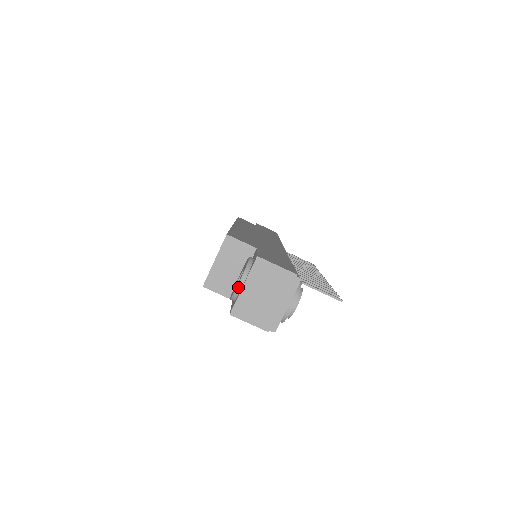
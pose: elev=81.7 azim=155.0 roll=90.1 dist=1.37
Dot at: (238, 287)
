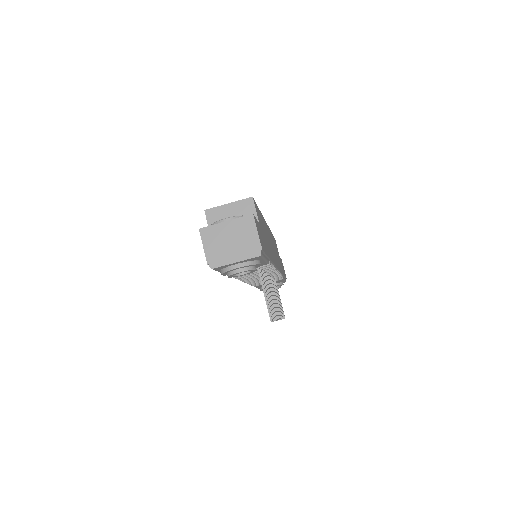
Dot at: (222, 220)
